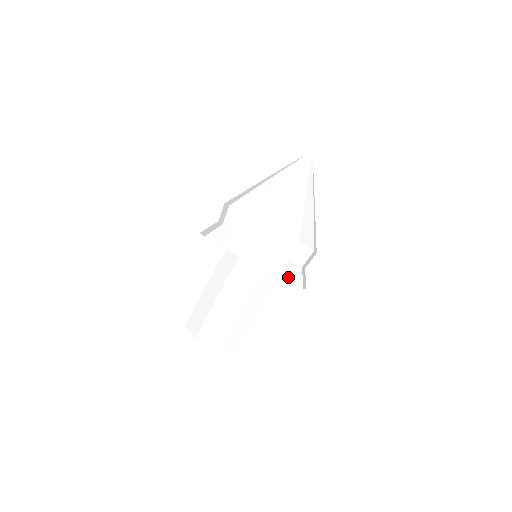
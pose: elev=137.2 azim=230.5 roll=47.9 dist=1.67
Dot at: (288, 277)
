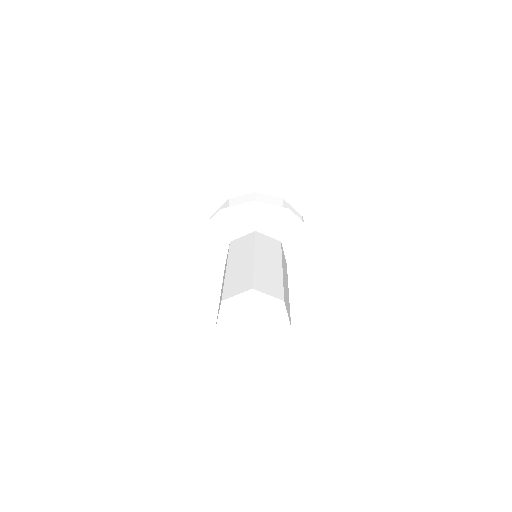
Dot at: (311, 235)
